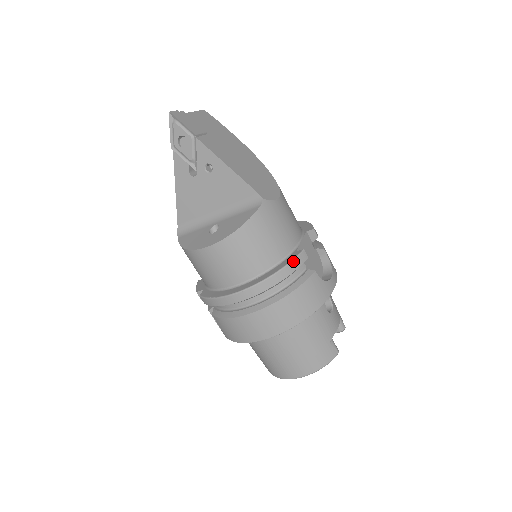
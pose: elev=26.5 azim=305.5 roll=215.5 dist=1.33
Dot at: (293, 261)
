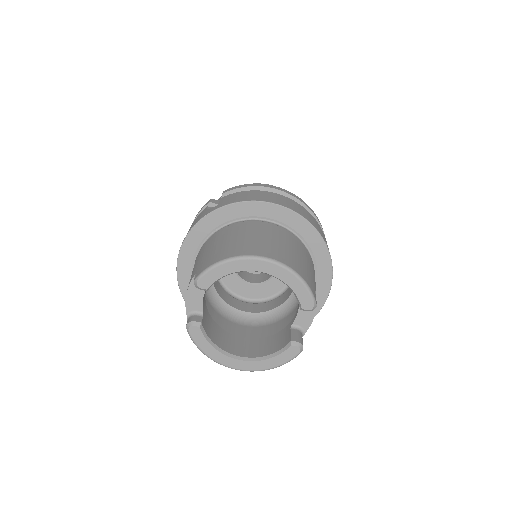
Dot at: occluded
